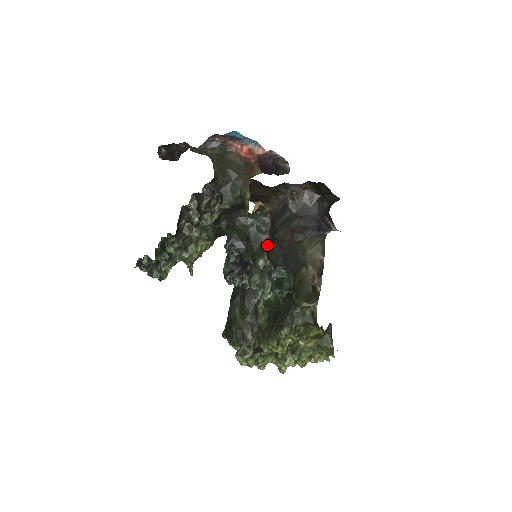
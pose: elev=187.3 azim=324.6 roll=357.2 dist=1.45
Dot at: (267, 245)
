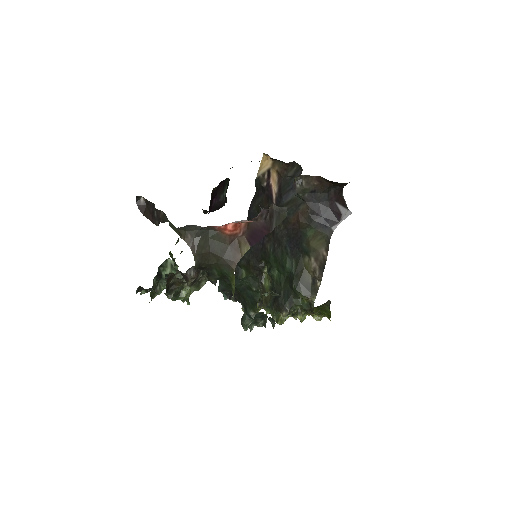
Dot at: occluded
